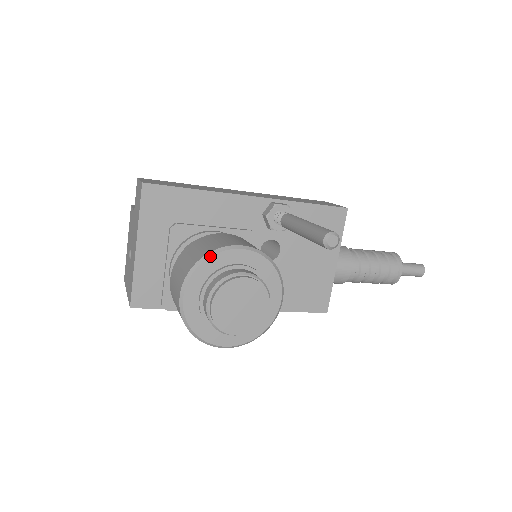
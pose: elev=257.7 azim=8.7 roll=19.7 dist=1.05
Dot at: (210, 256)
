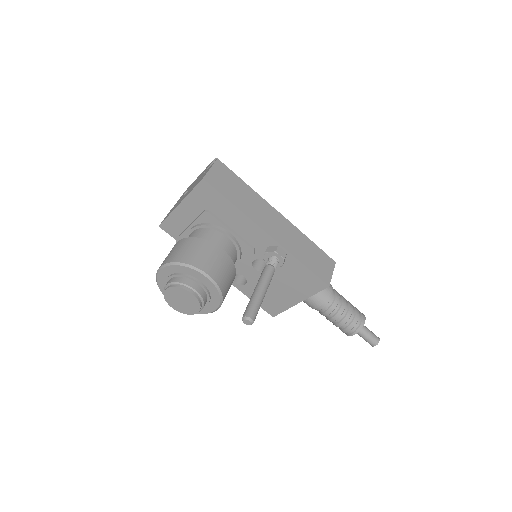
Dot at: (186, 266)
